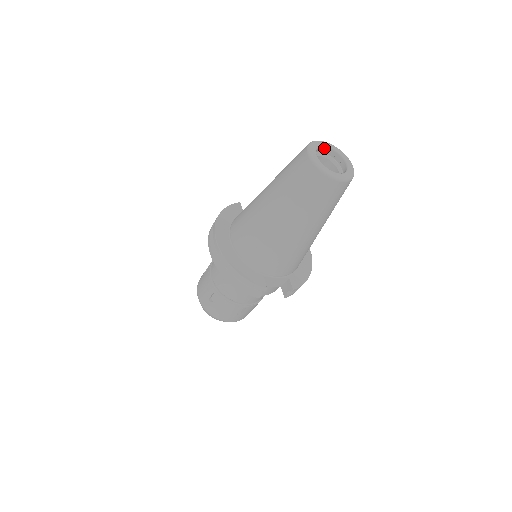
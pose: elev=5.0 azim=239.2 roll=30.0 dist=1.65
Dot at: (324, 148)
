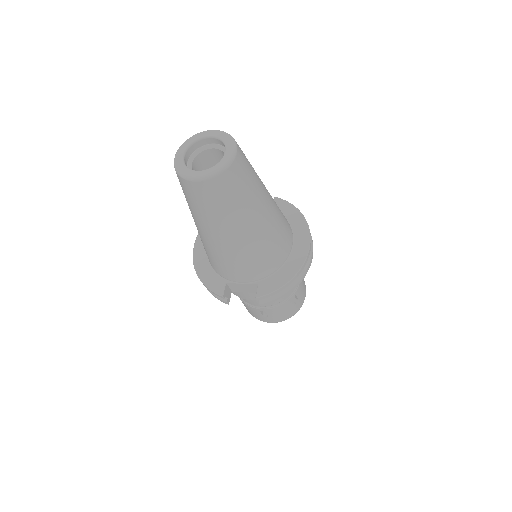
Dot at: (209, 139)
